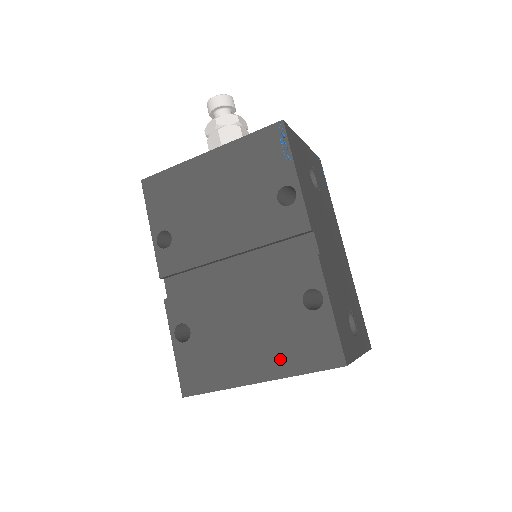
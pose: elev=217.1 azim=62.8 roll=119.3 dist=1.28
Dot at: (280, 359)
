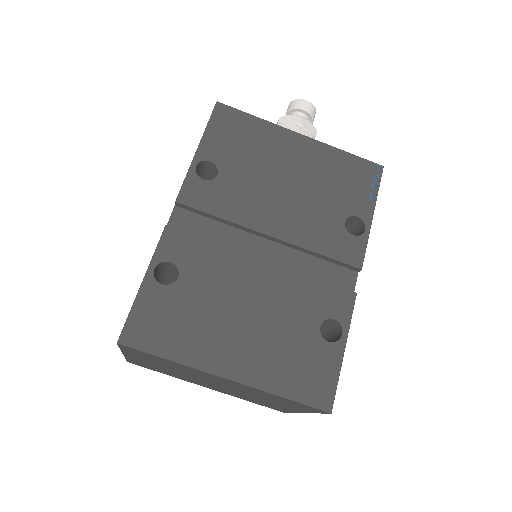
Dot at: (266, 368)
